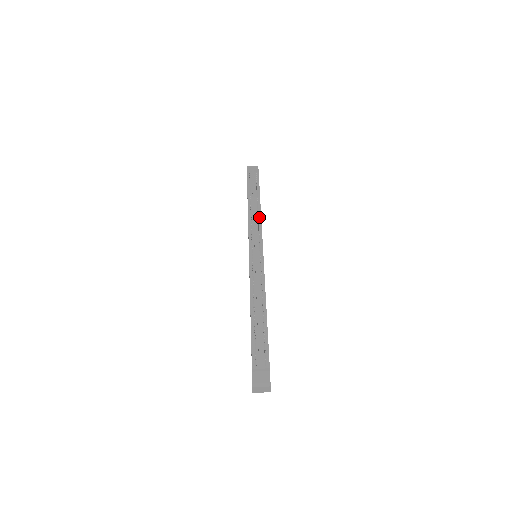
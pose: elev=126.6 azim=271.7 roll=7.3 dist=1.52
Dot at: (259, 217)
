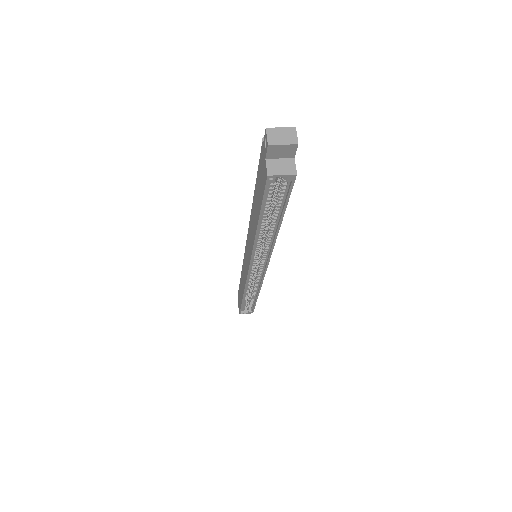
Dot at: occluded
